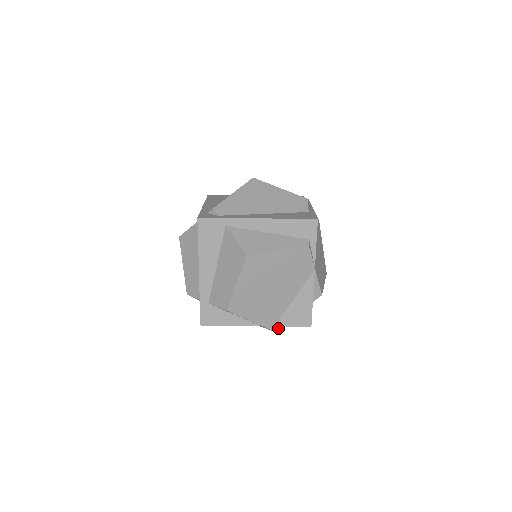
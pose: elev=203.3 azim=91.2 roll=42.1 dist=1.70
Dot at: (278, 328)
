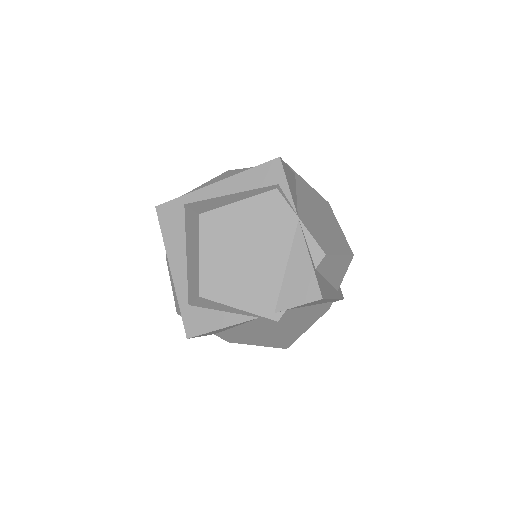
Dot at: (281, 316)
